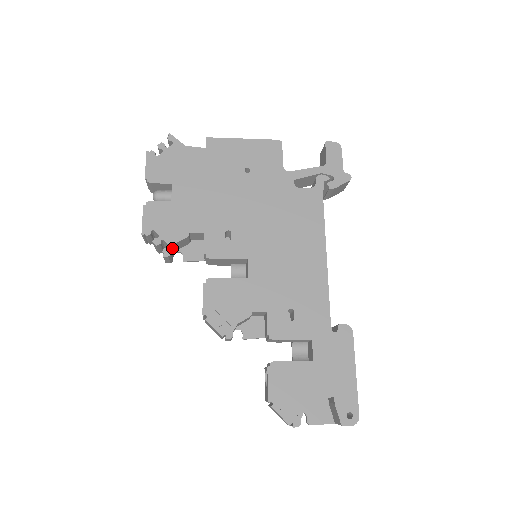
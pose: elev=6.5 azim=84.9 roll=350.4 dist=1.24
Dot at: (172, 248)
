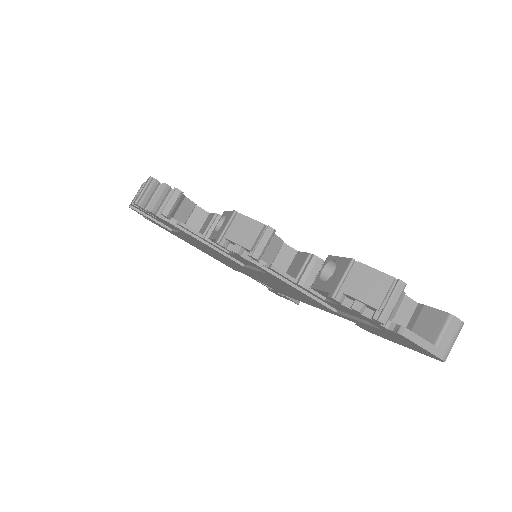
Dot at: (182, 195)
